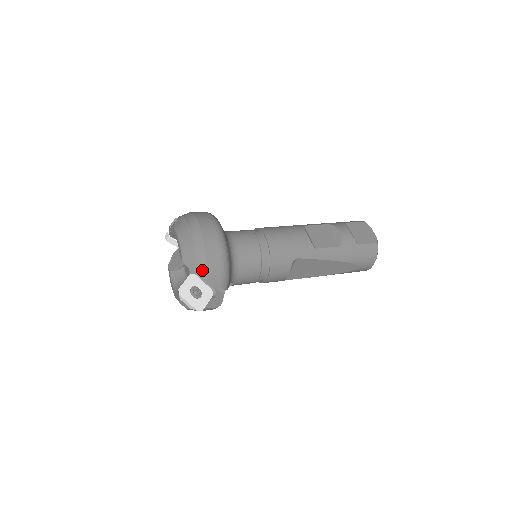
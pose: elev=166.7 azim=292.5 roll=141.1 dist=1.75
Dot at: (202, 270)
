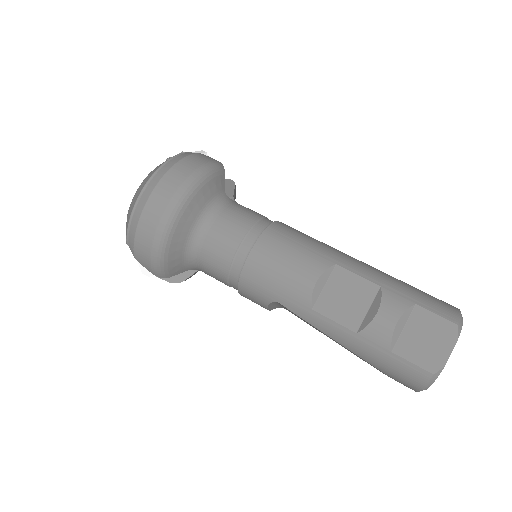
Dot at: (131, 242)
